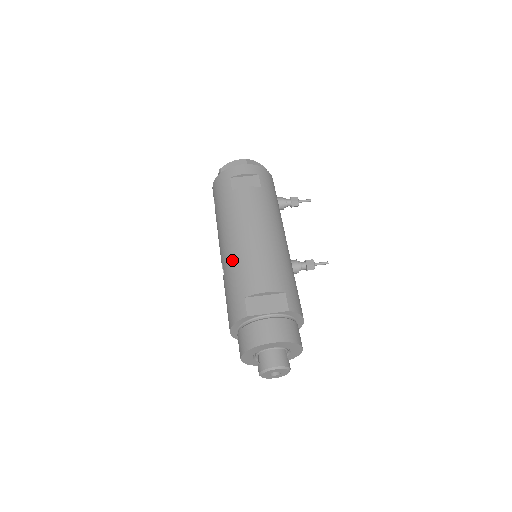
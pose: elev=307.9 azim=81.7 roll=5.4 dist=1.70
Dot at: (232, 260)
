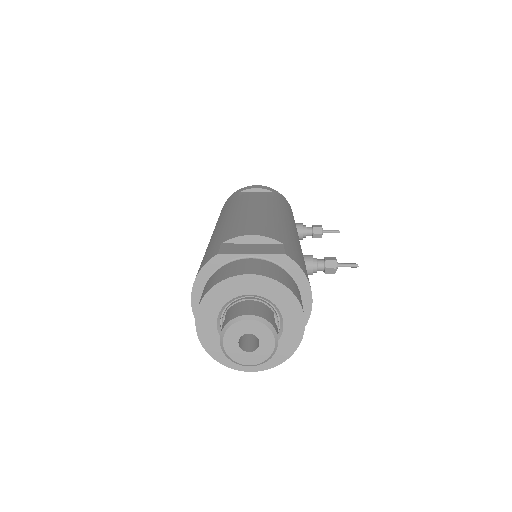
Dot at: (218, 230)
